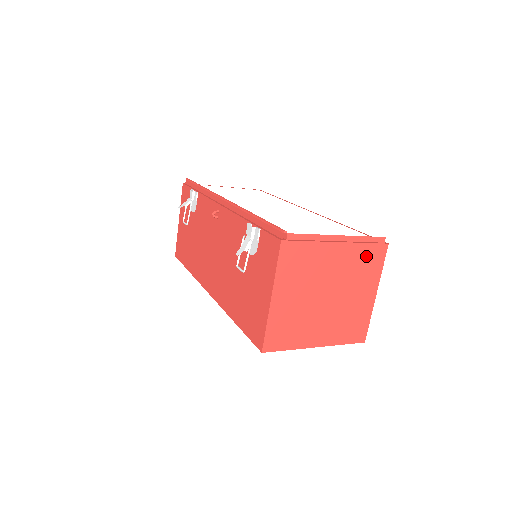
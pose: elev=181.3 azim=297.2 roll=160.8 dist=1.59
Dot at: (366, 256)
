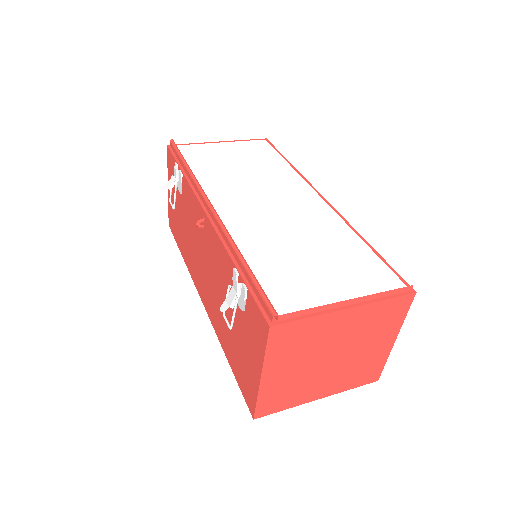
Dot at: (385, 311)
